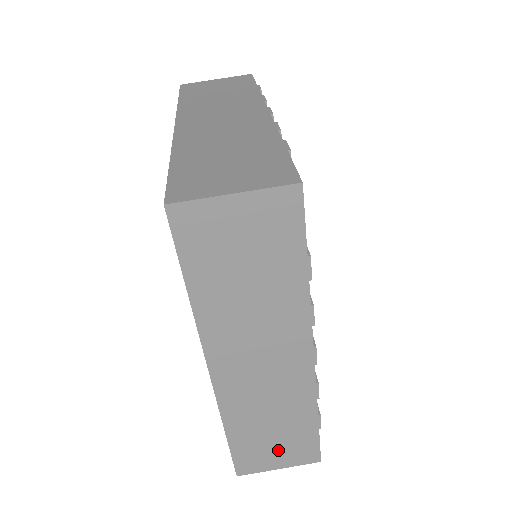
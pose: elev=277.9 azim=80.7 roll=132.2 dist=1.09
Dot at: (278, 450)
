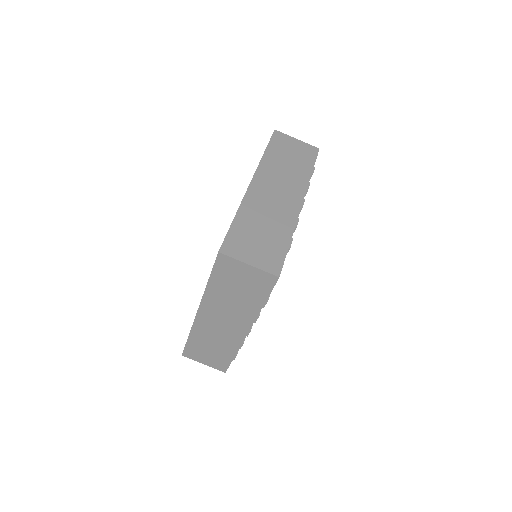
Dot at: (208, 357)
